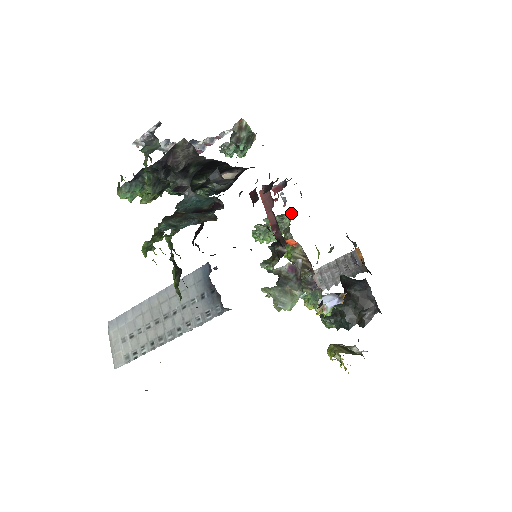
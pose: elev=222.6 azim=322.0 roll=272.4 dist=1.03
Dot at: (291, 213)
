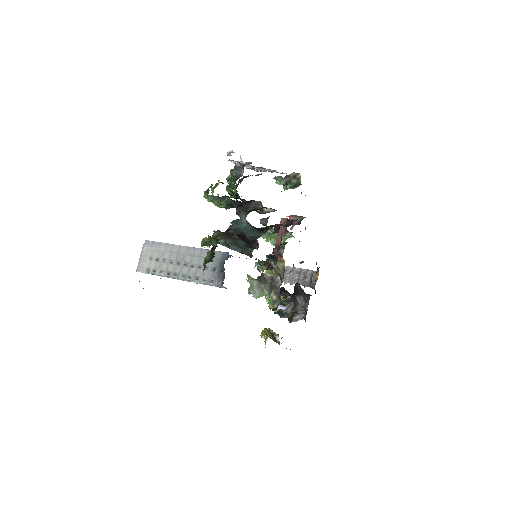
Dot at: (292, 235)
